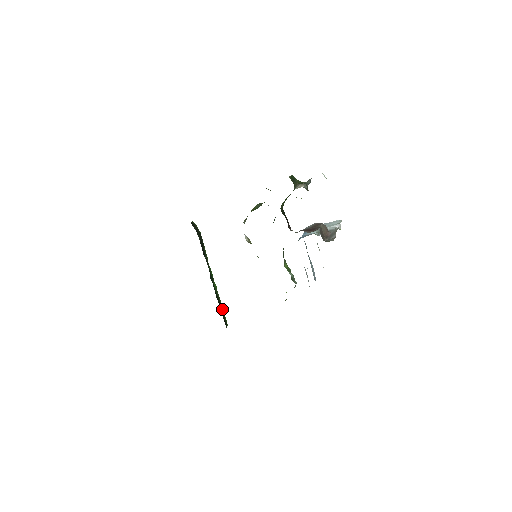
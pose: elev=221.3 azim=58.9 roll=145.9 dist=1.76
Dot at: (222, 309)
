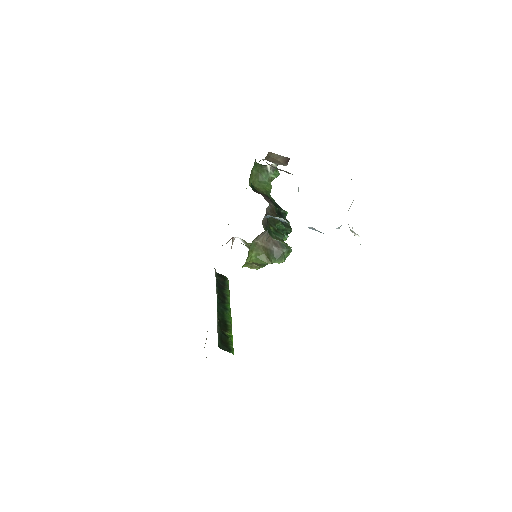
Dot at: (229, 336)
